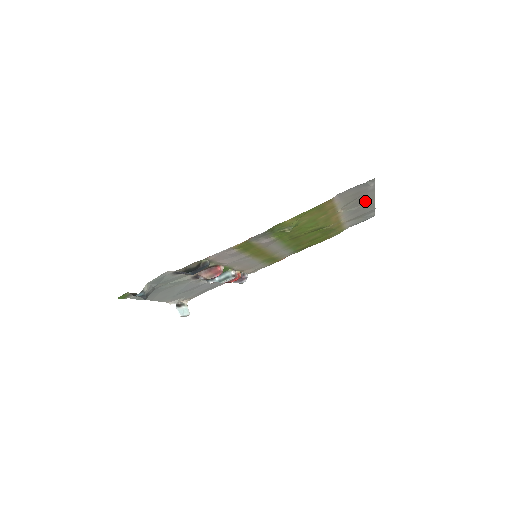
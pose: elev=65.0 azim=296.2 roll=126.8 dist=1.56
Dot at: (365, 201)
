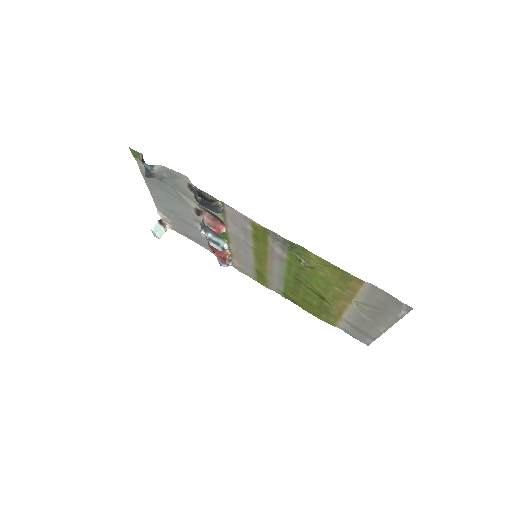
Dot at: (379, 321)
